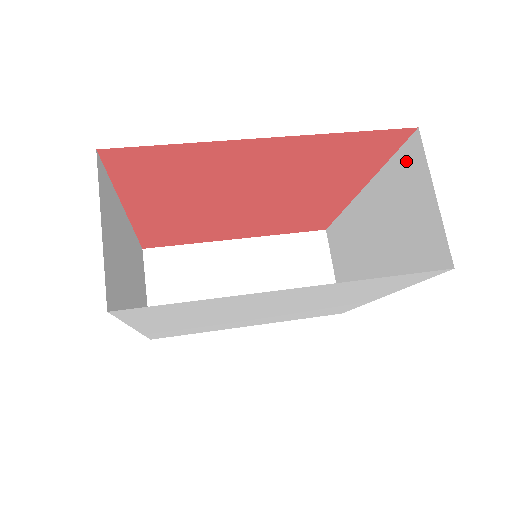
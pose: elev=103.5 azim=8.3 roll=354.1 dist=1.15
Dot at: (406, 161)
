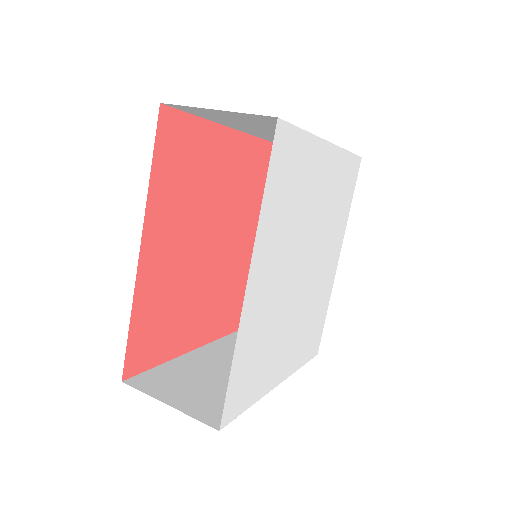
Dot at: occluded
